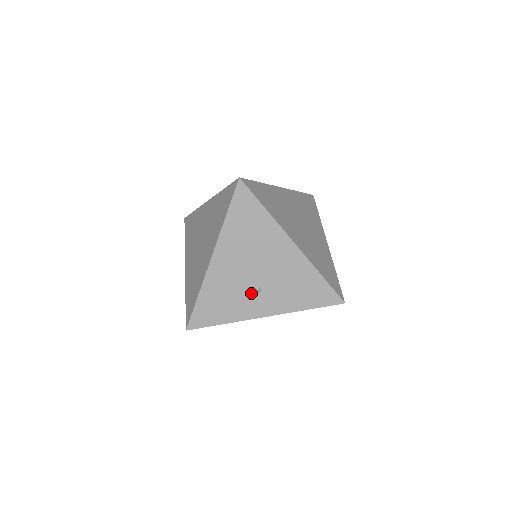
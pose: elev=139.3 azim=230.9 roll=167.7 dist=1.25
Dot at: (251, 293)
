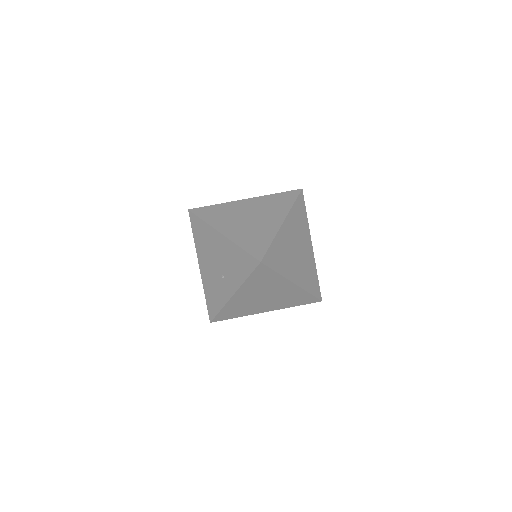
Dot at: (221, 281)
